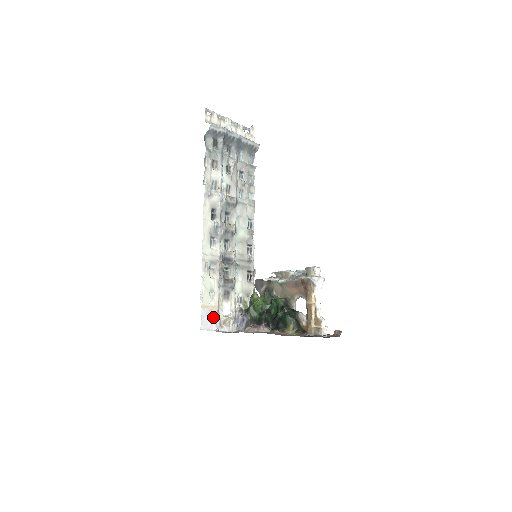
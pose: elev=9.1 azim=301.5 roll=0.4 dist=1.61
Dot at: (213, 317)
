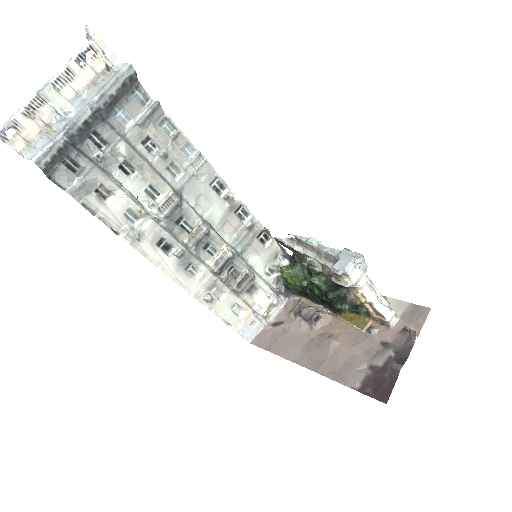
Dot at: (253, 321)
